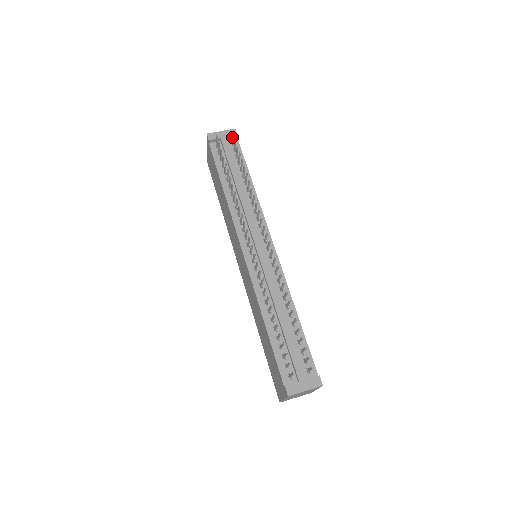
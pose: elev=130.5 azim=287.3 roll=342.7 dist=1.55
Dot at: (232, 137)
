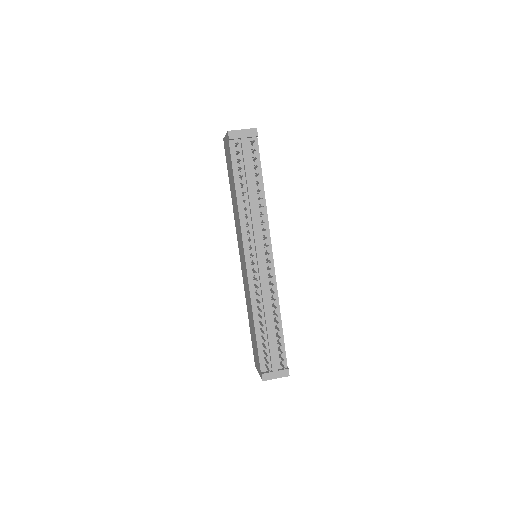
Dot at: (252, 142)
